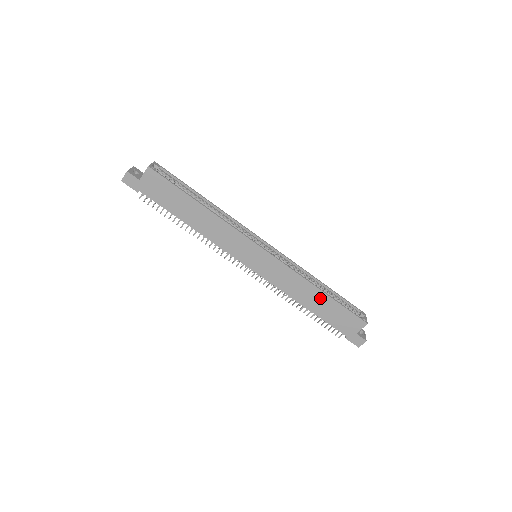
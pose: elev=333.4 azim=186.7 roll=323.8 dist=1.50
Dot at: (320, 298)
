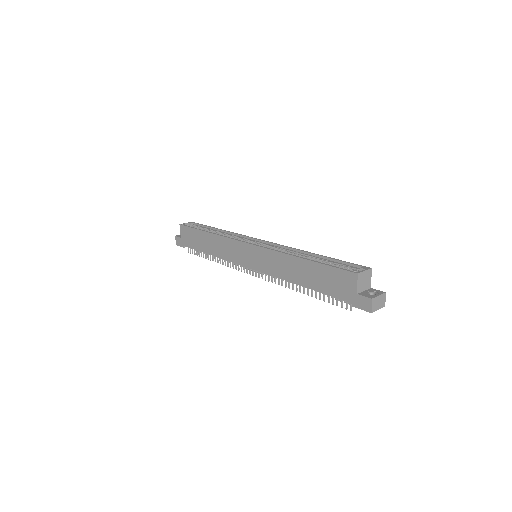
Dot at: (305, 267)
